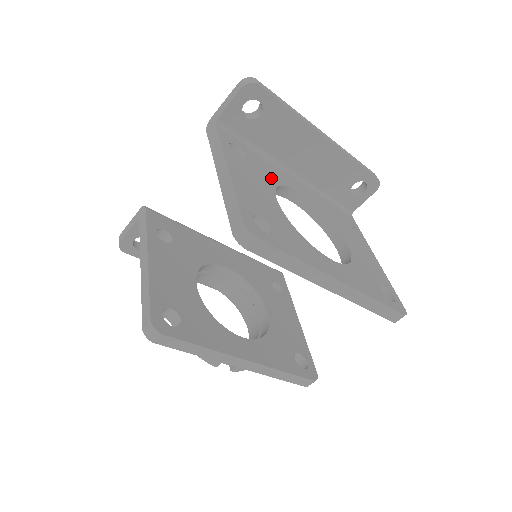
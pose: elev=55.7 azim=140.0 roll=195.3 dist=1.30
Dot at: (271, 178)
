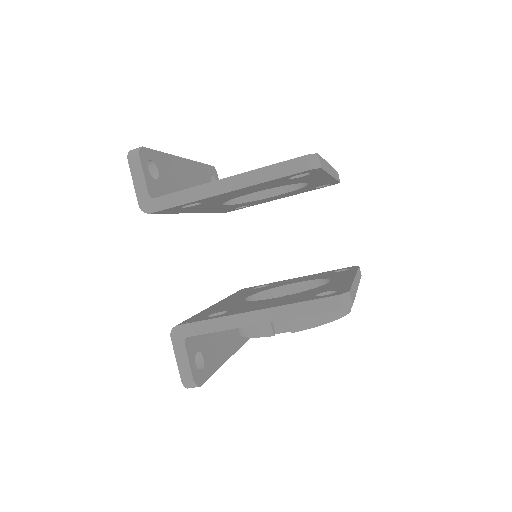
Dot at: occluded
